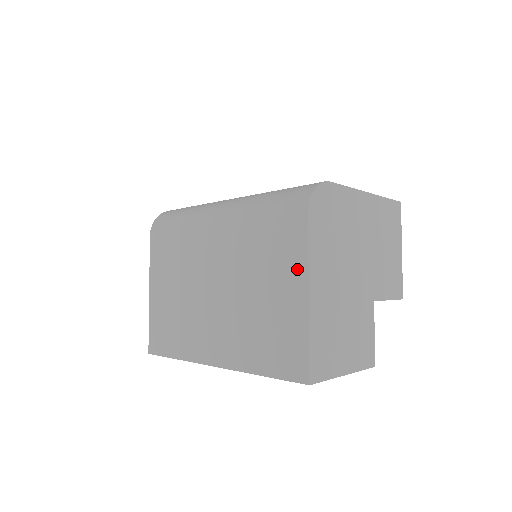
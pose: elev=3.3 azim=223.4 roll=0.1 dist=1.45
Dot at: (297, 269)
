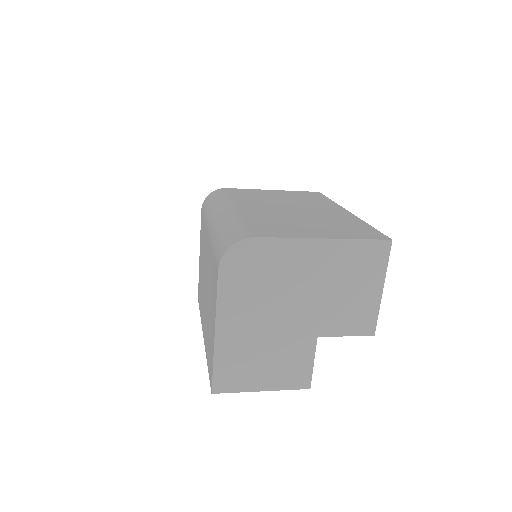
Dot at: (214, 307)
